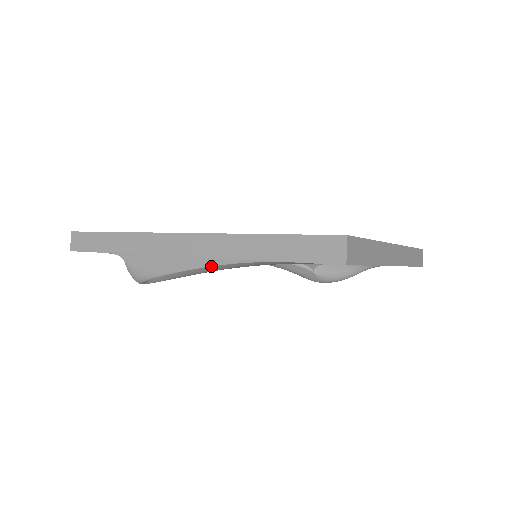
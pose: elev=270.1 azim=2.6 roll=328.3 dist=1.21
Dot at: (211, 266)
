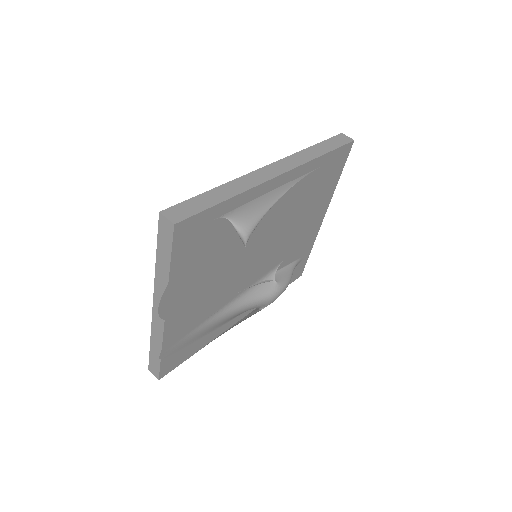
Dot at: occluded
